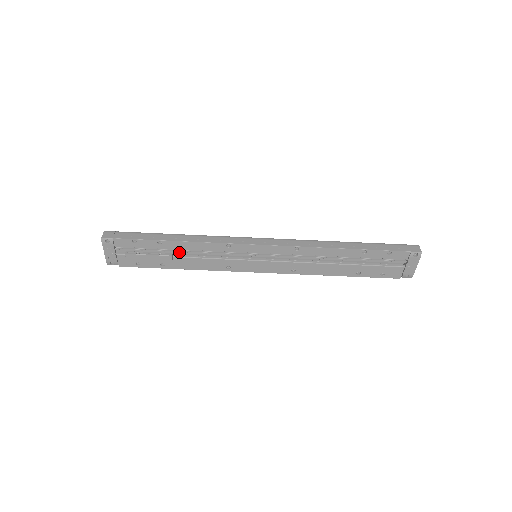
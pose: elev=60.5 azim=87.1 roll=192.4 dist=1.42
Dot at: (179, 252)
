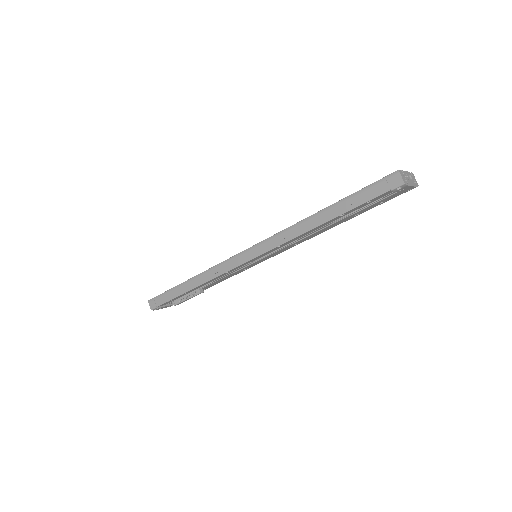
Dot at: (202, 286)
